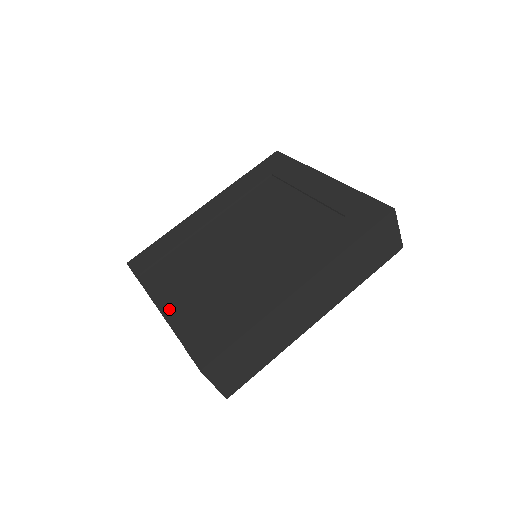
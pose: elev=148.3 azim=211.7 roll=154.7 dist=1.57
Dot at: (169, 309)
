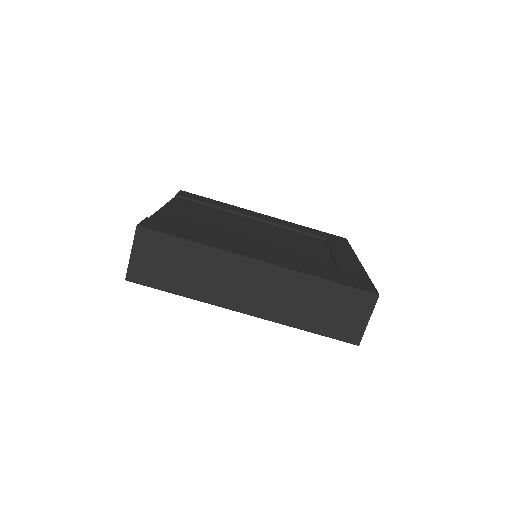
Dot at: (168, 210)
